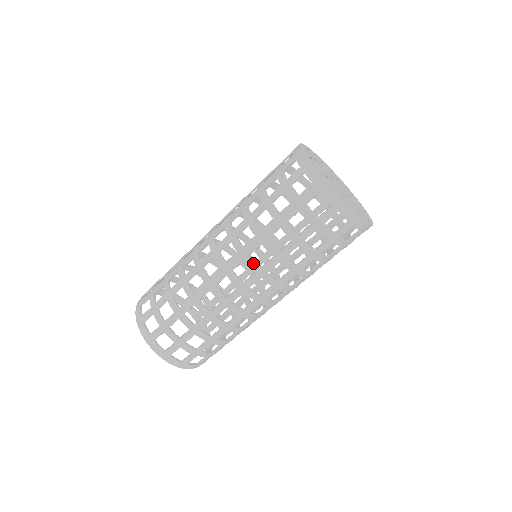
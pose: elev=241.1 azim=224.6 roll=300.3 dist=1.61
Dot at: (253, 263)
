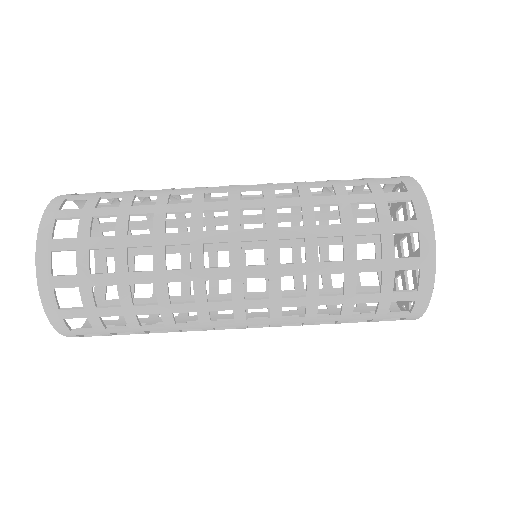
Dot at: (276, 251)
